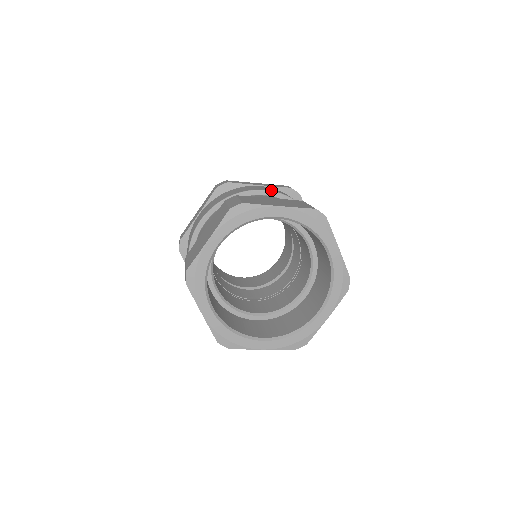
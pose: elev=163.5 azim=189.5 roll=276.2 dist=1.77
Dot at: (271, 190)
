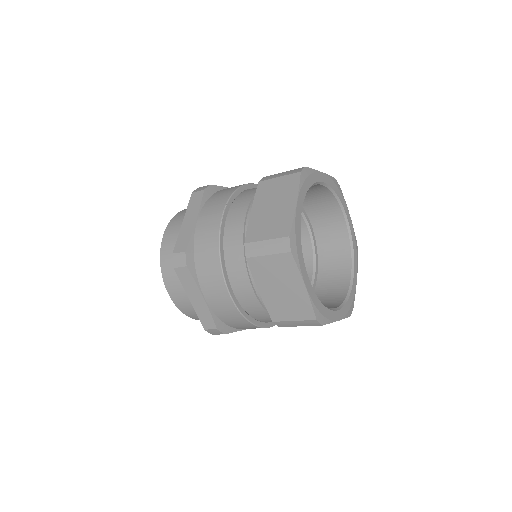
Dot at: occluded
